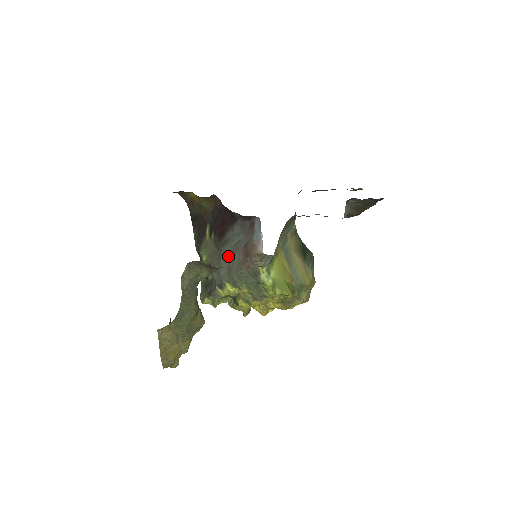
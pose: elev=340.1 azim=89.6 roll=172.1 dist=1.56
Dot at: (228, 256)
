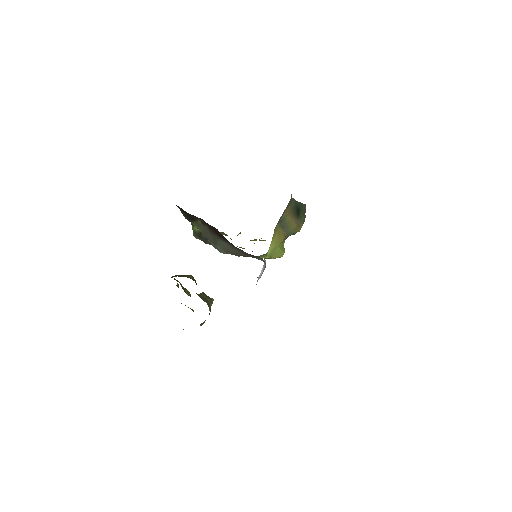
Dot at: (226, 246)
